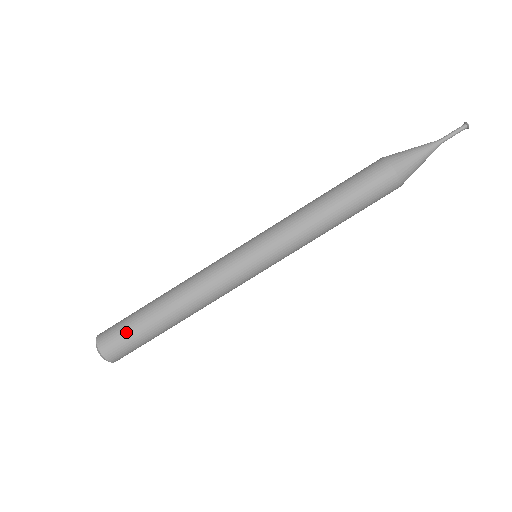
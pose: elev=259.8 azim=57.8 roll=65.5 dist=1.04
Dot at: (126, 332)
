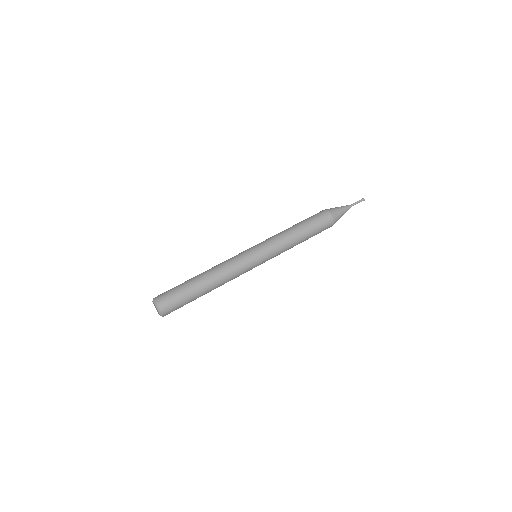
Dot at: (179, 298)
